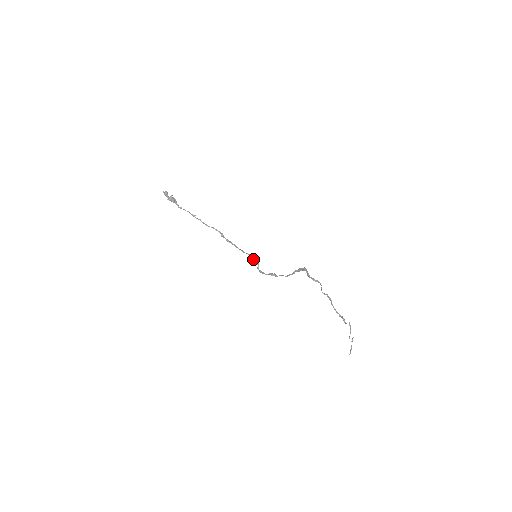
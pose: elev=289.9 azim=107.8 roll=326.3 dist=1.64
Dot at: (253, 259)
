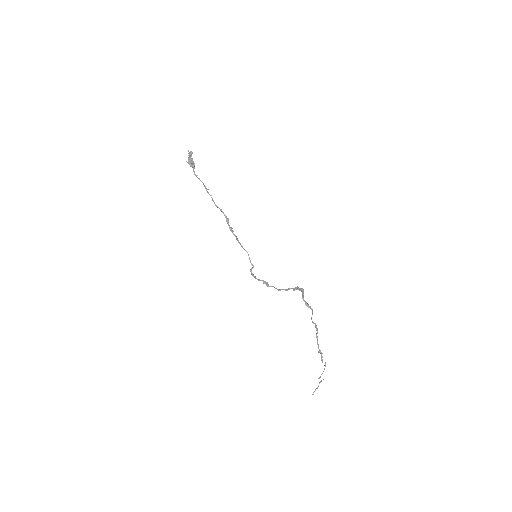
Dot at: occluded
